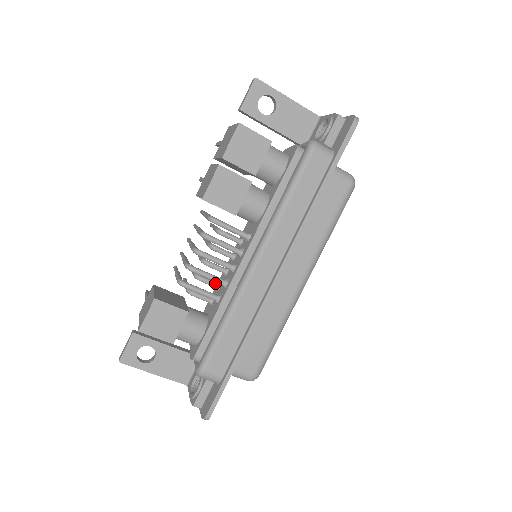
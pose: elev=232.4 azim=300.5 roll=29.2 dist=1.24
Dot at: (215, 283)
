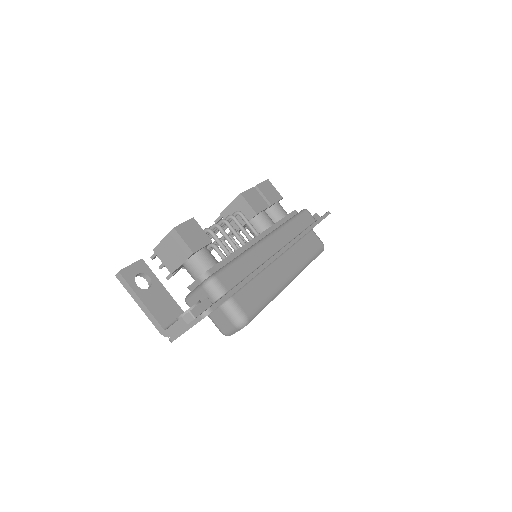
Dot at: (224, 255)
